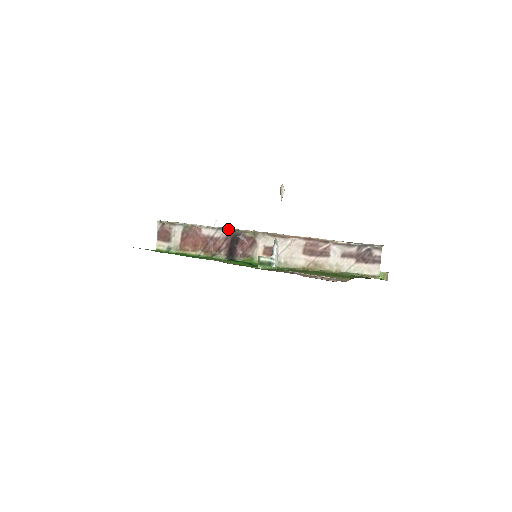
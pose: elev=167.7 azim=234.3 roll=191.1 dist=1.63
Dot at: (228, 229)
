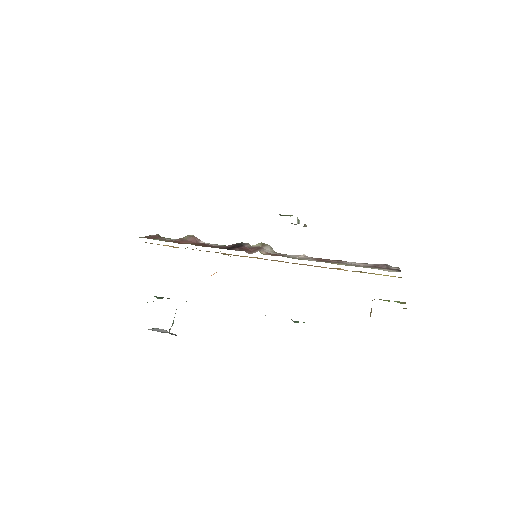
Dot at: occluded
